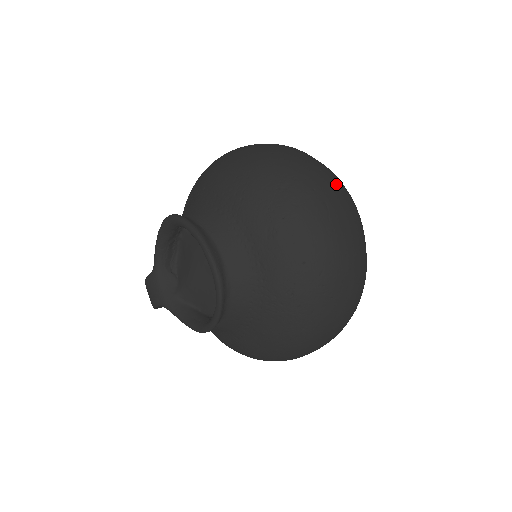
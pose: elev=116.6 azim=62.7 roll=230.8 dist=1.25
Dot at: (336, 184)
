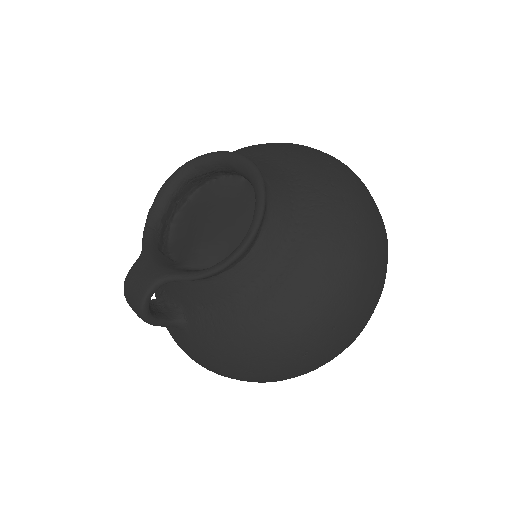
Dot at: occluded
